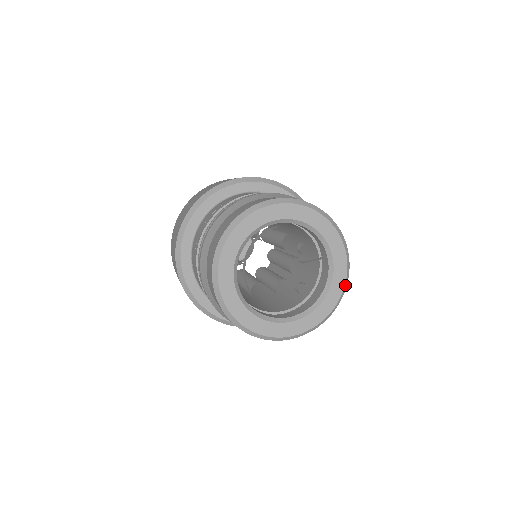
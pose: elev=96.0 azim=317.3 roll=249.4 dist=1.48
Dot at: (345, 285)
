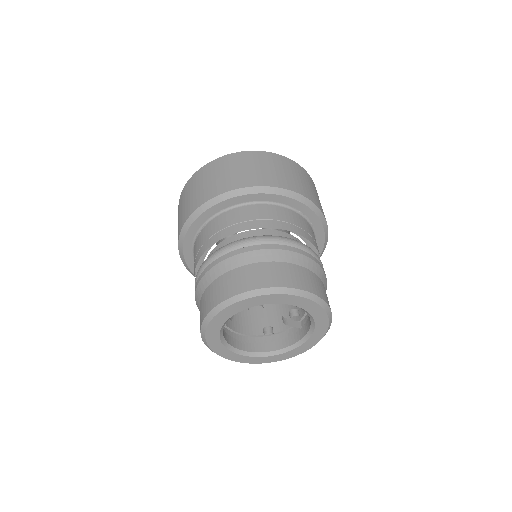
Dot at: (298, 354)
